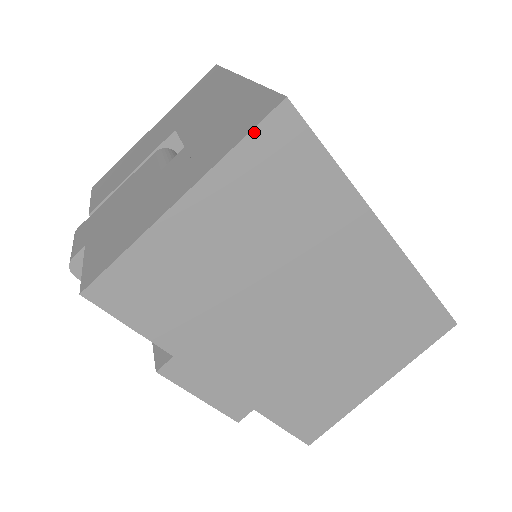
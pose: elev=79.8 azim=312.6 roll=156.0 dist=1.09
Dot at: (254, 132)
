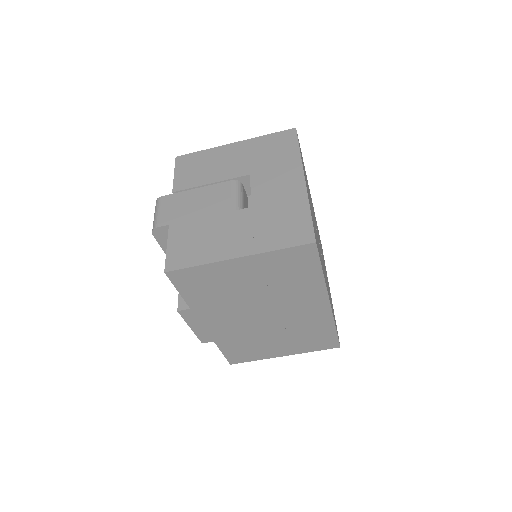
Dot at: (291, 248)
